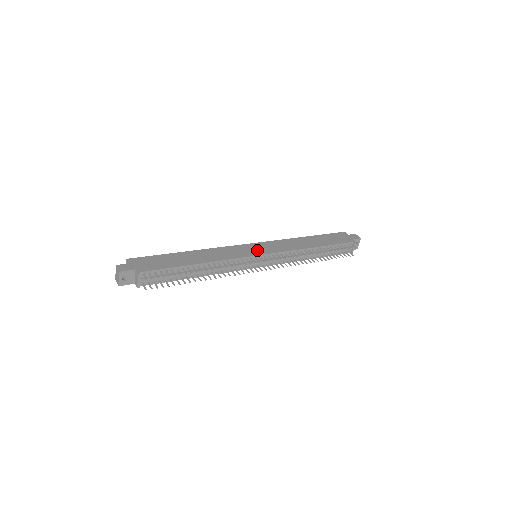
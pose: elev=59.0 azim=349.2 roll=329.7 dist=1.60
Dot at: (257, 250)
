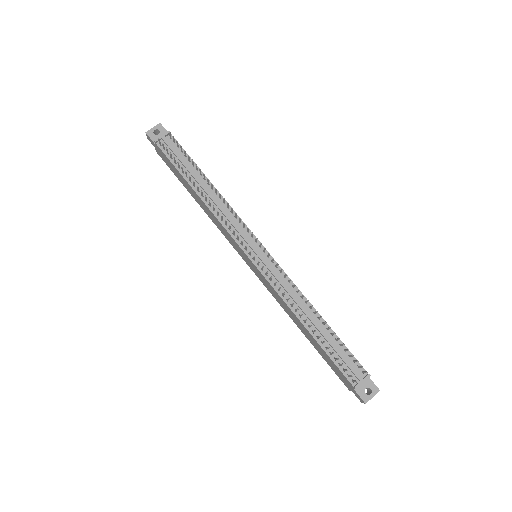
Dot at: occluded
